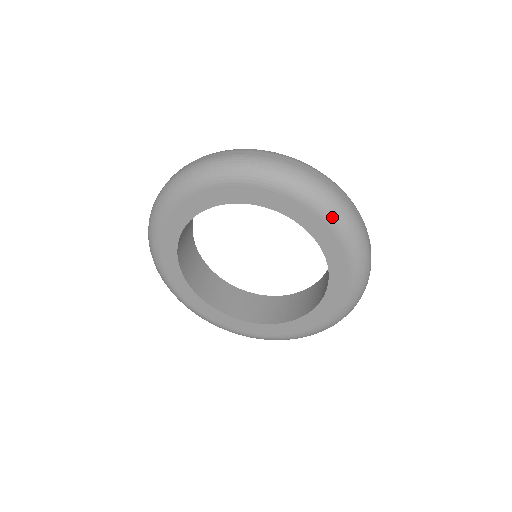
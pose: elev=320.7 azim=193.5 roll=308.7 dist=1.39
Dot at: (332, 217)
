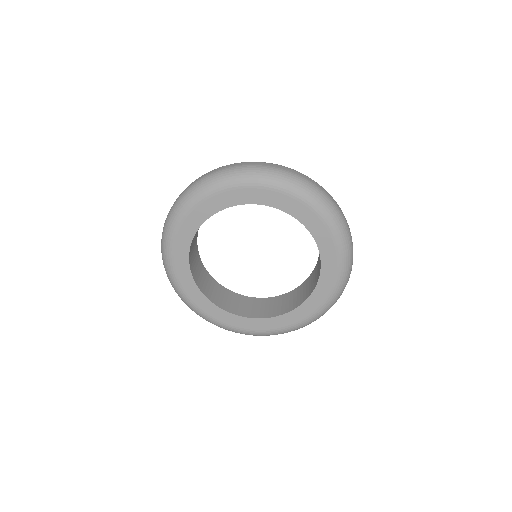
Dot at: (228, 183)
